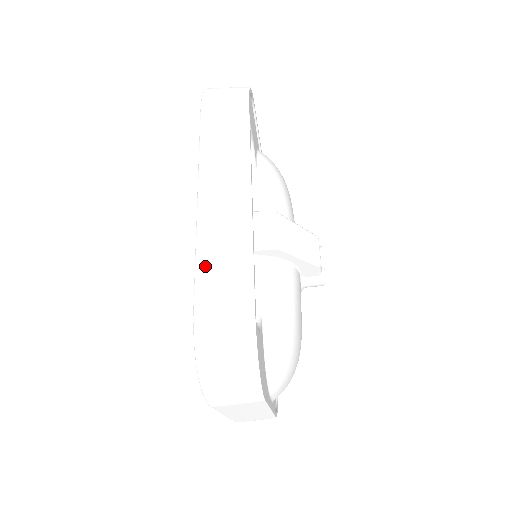
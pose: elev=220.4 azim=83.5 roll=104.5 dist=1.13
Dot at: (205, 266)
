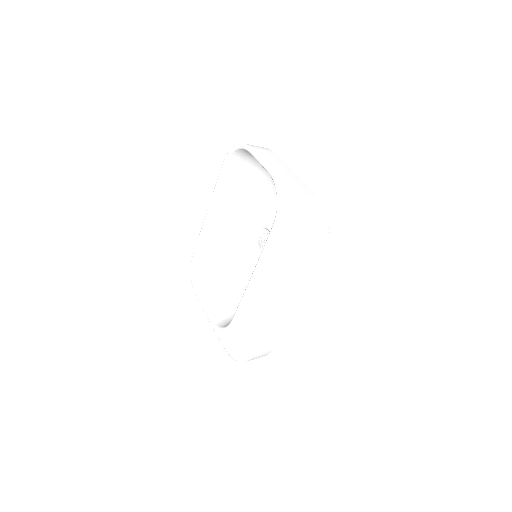
Dot at: (264, 339)
